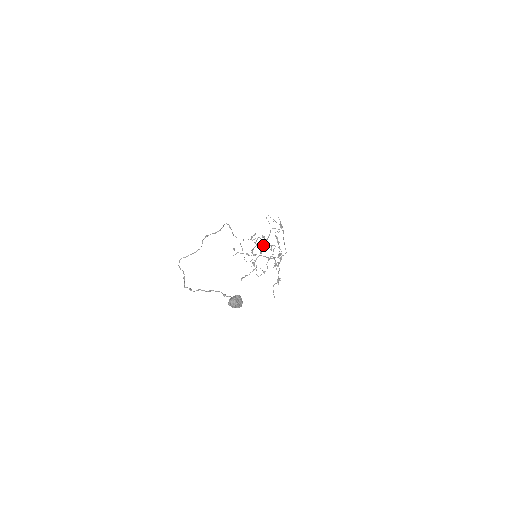
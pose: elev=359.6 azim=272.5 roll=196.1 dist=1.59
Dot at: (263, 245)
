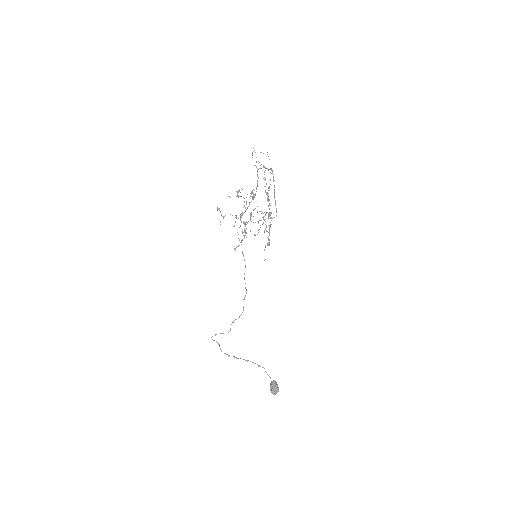
Dot at: (253, 210)
